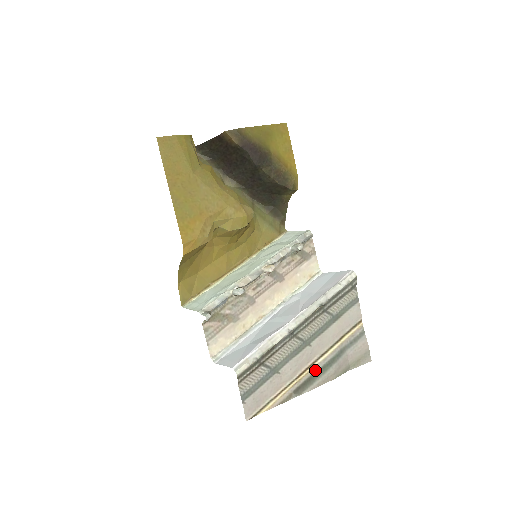
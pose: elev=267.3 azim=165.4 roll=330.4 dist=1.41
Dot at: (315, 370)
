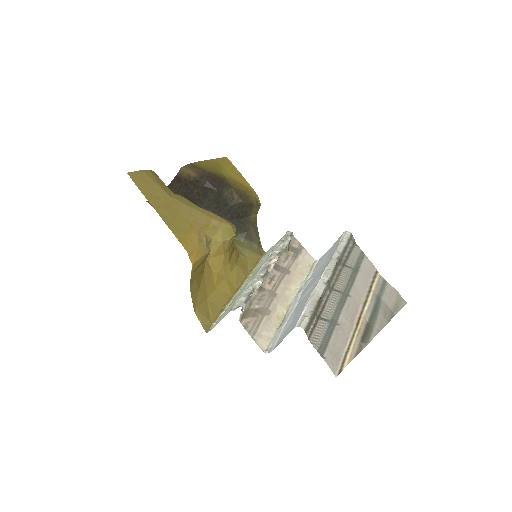
Dot at: (367, 318)
